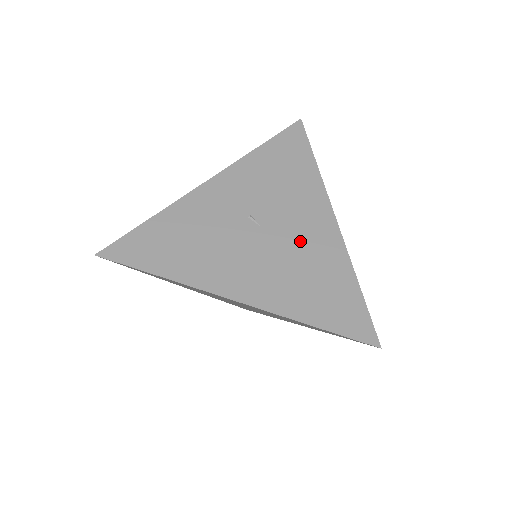
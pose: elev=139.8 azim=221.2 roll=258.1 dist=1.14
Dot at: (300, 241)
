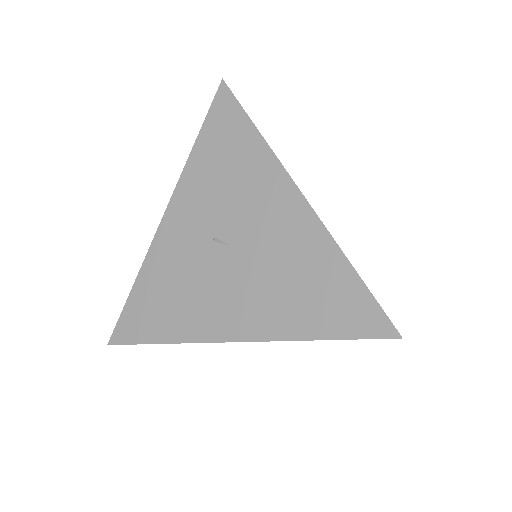
Dot at: (273, 243)
